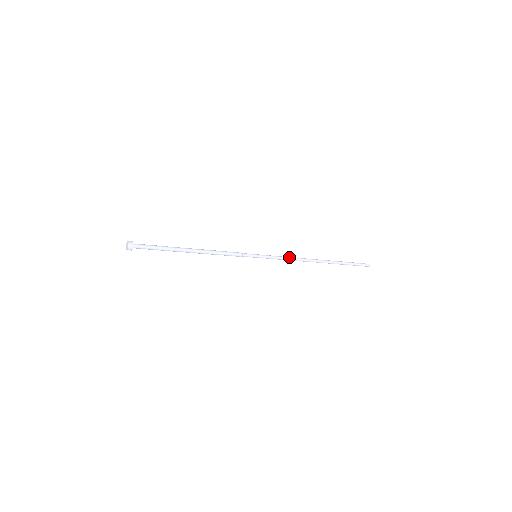
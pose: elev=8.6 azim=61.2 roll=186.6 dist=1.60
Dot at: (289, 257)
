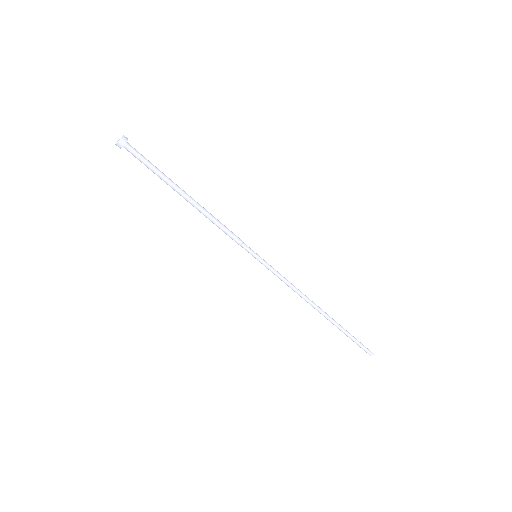
Dot at: (291, 283)
